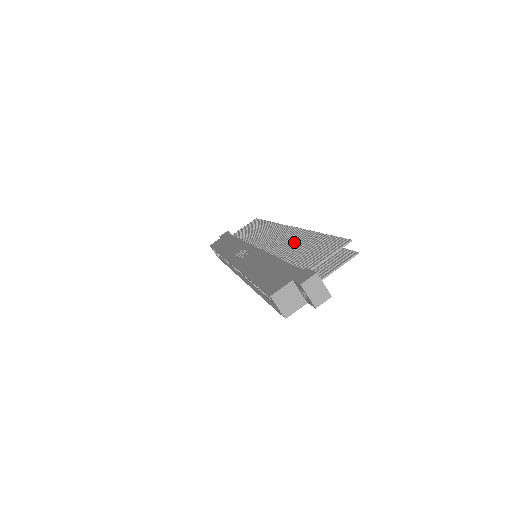
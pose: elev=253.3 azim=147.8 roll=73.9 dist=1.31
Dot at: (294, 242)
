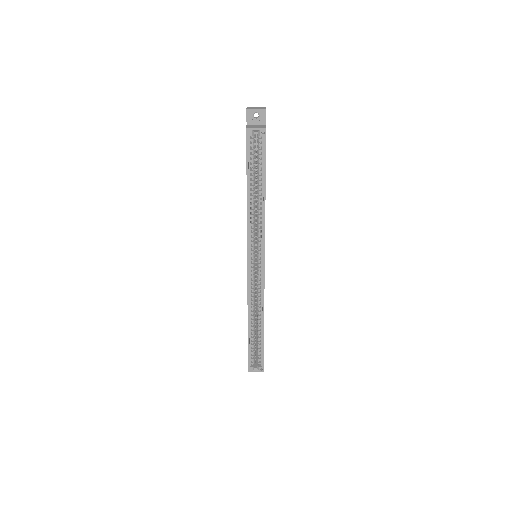
Dot at: occluded
